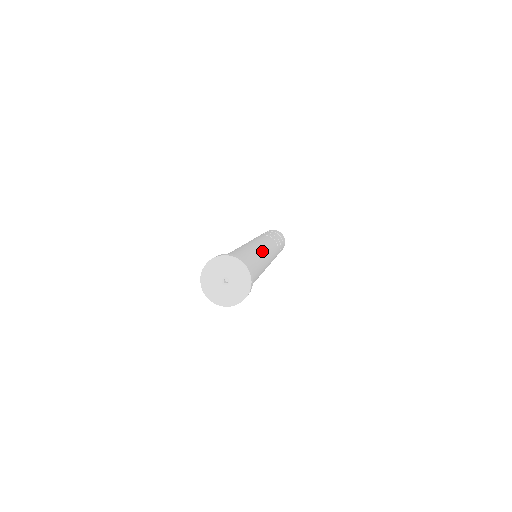
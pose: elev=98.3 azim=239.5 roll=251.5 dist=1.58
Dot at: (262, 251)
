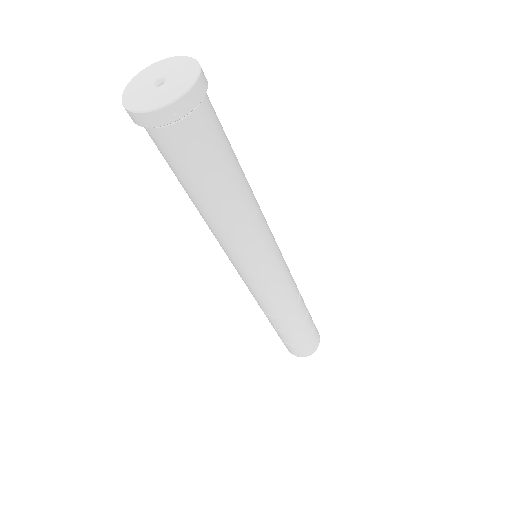
Dot at: (261, 211)
